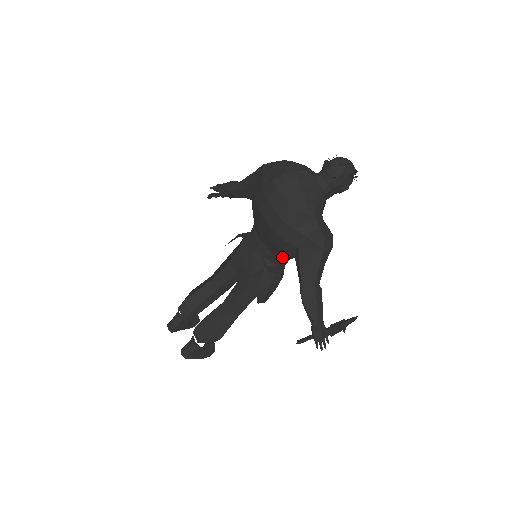
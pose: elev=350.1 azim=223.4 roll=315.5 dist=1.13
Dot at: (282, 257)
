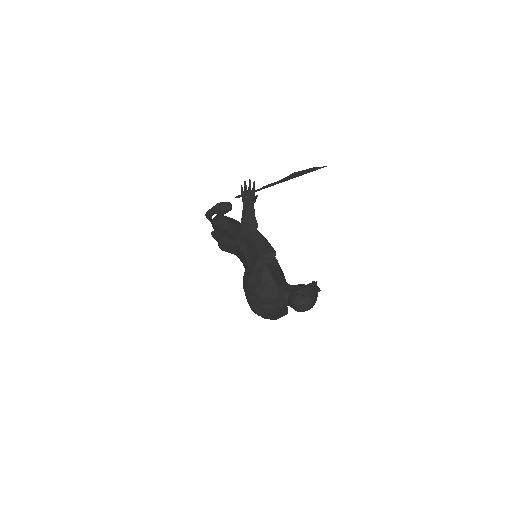
Dot at: occluded
